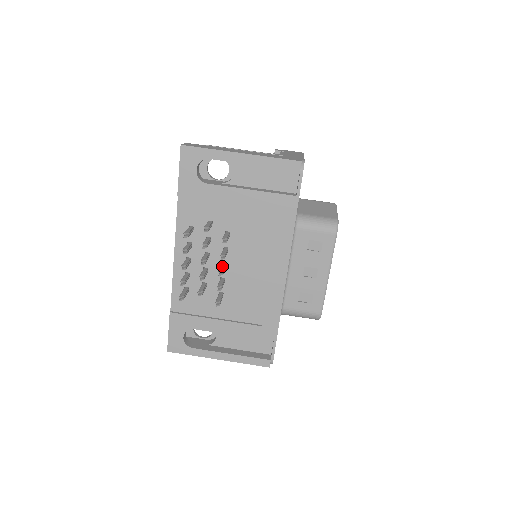
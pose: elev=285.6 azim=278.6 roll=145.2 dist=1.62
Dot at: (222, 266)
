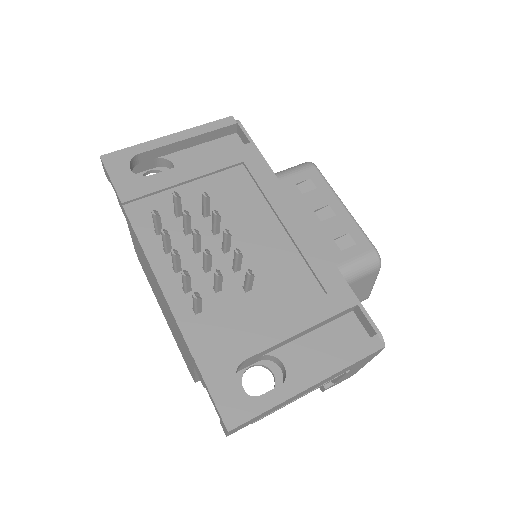
Dot at: (223, 239)
